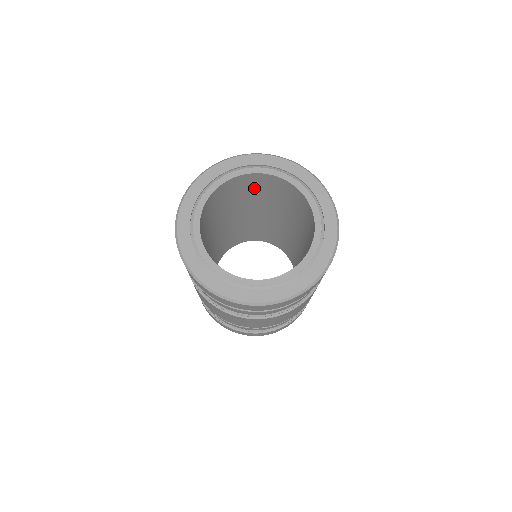
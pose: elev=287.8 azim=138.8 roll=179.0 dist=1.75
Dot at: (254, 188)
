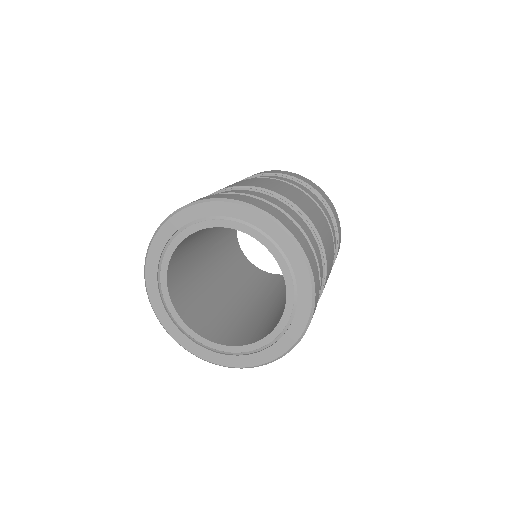
Dot at: occluded
